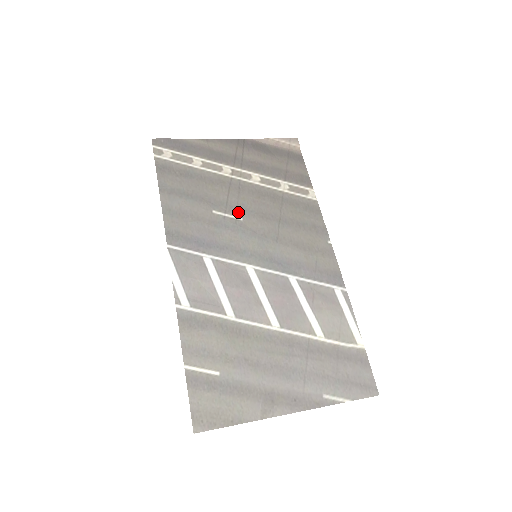
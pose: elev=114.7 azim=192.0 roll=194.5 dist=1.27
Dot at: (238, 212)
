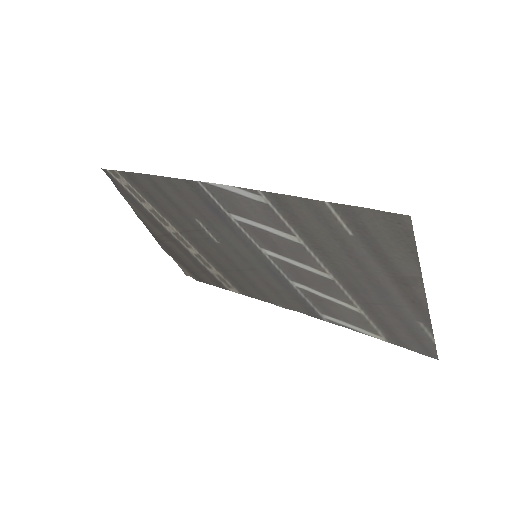
Dot at: (210, 239)
